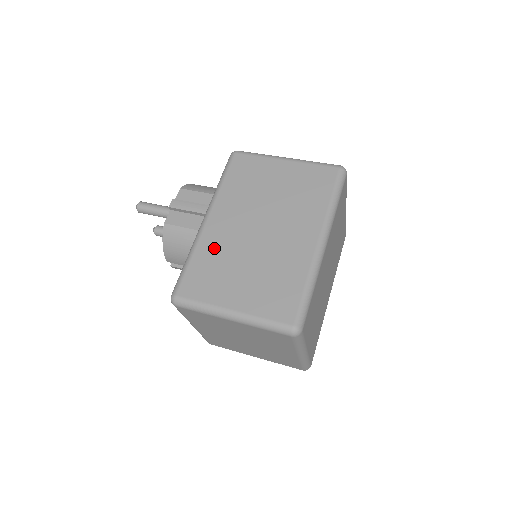
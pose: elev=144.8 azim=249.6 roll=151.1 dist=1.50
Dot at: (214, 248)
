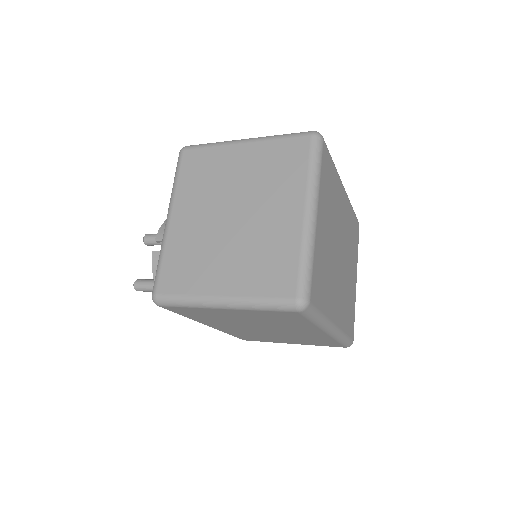
Dot at: occluded
